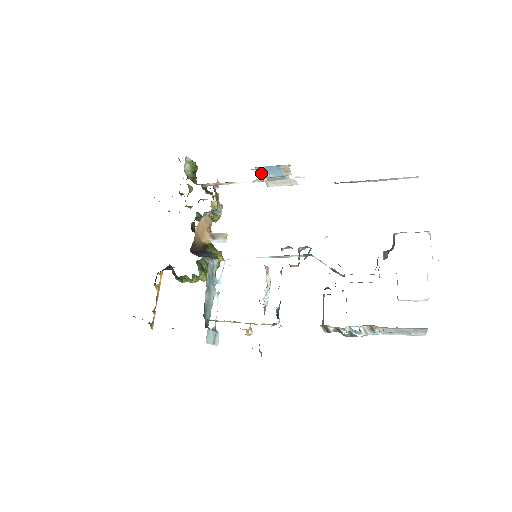
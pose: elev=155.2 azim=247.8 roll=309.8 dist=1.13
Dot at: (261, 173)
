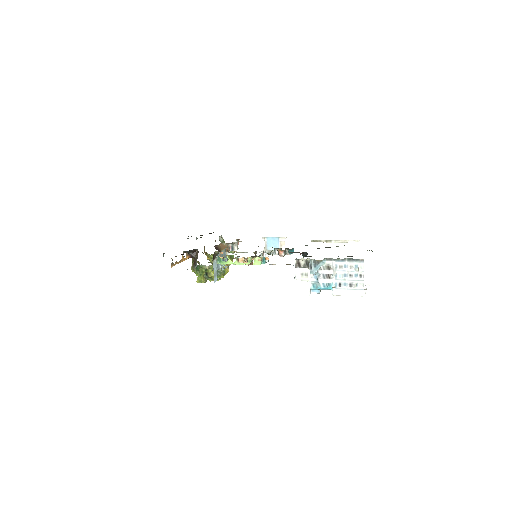
Dot at: (266, 245)
